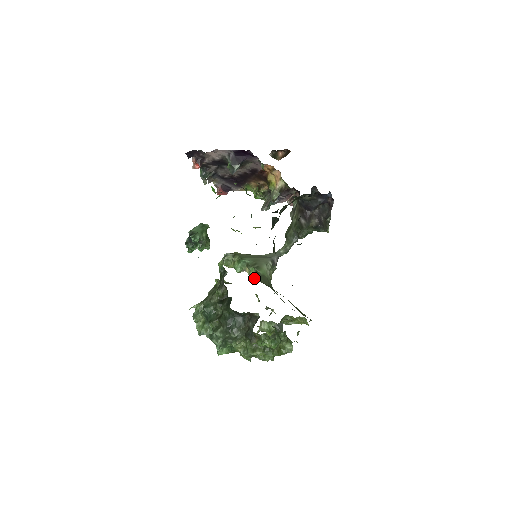
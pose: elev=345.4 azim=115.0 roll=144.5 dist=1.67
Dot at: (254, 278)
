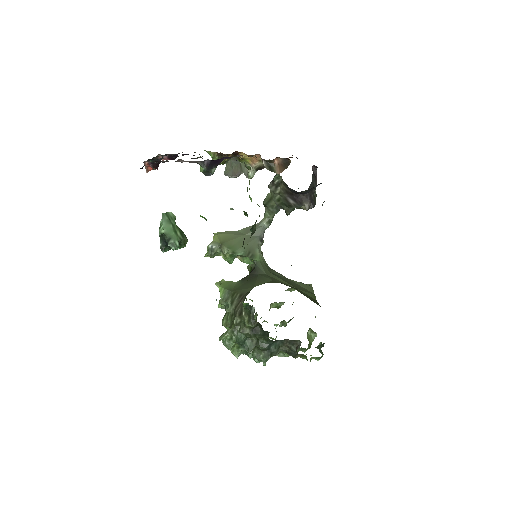
Dot at: (249, 264)
